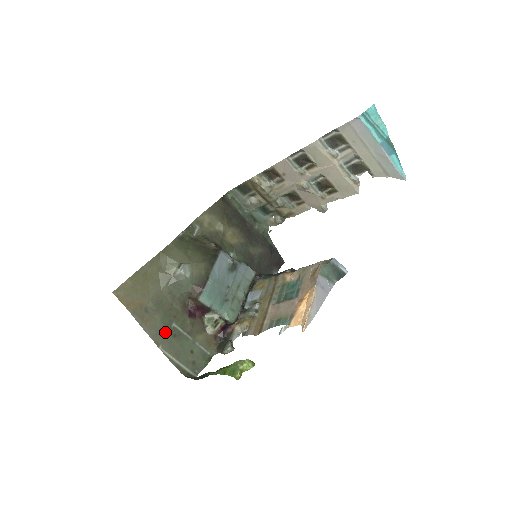
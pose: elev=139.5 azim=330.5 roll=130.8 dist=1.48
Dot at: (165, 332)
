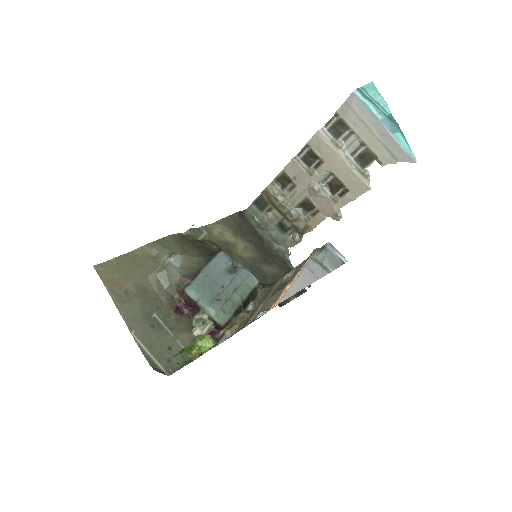
Dot at: (142, 319)
